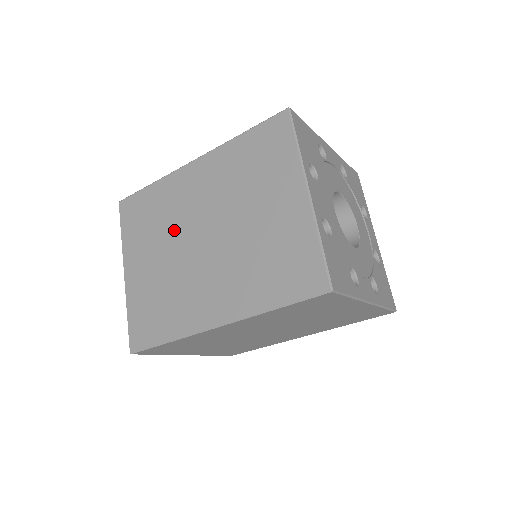
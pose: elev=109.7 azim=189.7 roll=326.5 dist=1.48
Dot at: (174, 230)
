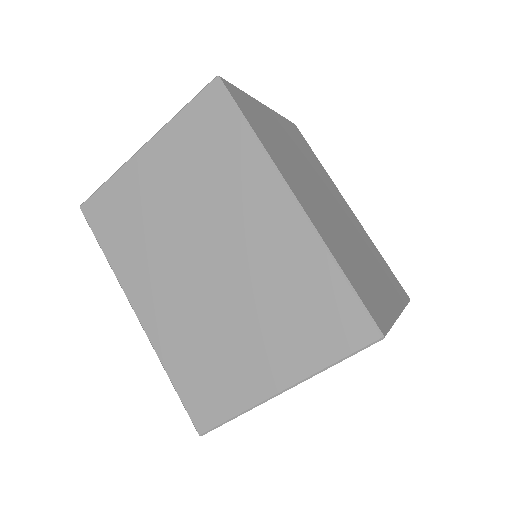
Dot at: (205, 209)
